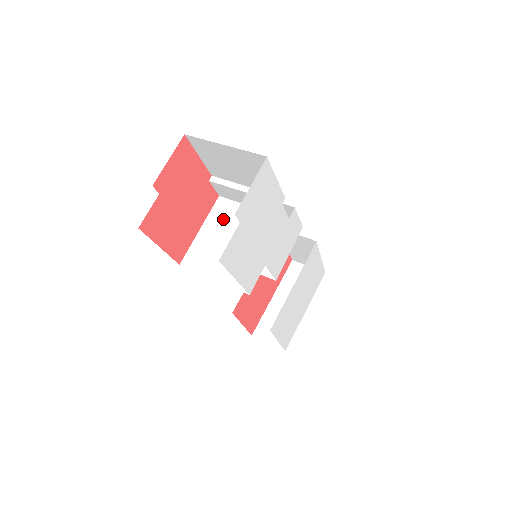
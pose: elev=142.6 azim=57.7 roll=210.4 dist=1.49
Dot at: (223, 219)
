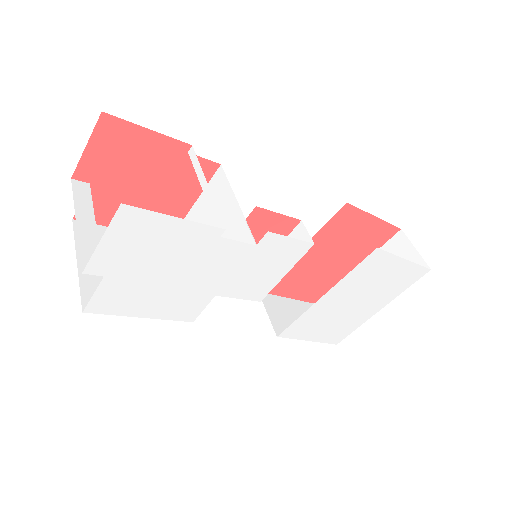
Dot at: occluded
